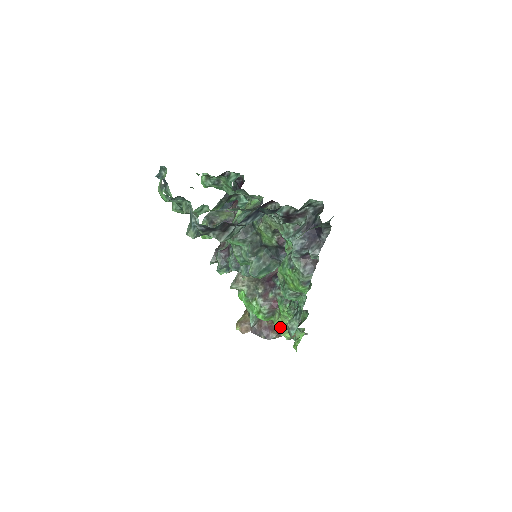
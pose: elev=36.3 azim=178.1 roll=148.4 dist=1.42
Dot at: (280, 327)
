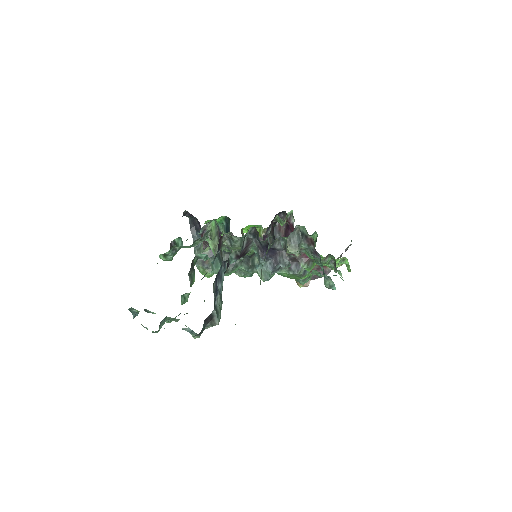
Dot at: occluded
